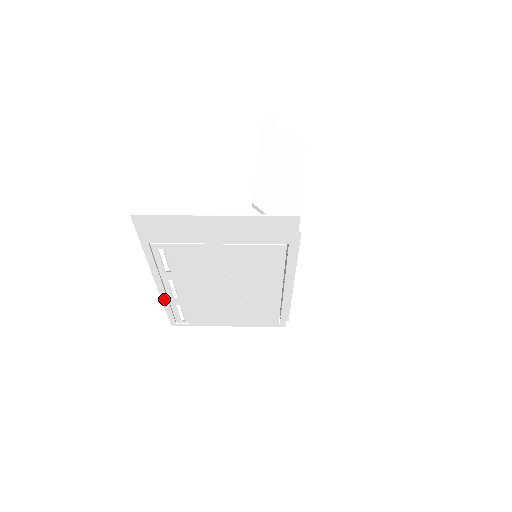
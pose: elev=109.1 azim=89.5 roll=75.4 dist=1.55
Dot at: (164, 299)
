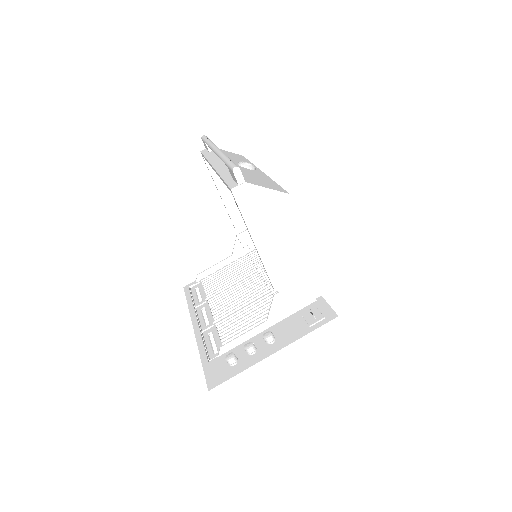
Dot at: (192, 312)
